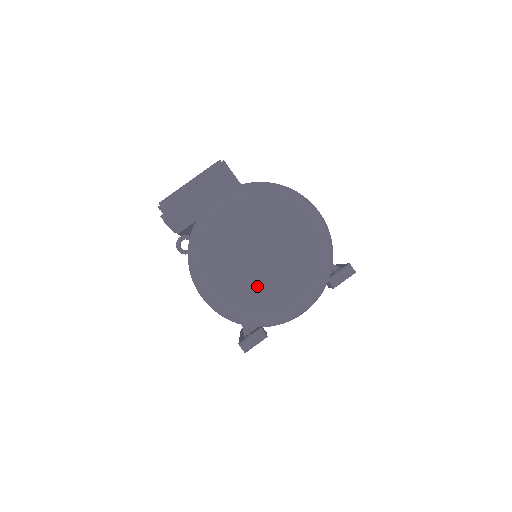
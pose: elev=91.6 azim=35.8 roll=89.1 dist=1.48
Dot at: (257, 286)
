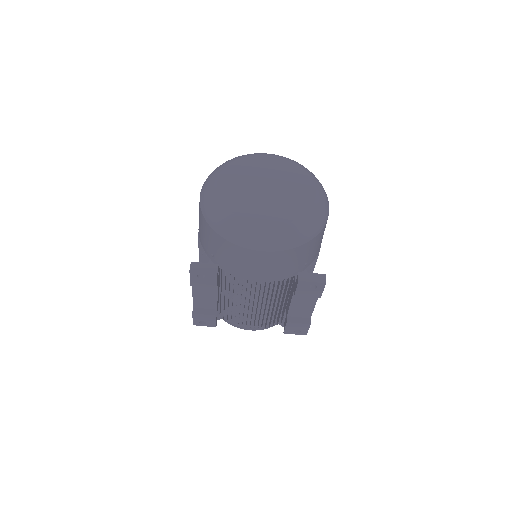
Dot at: (246, 201)
